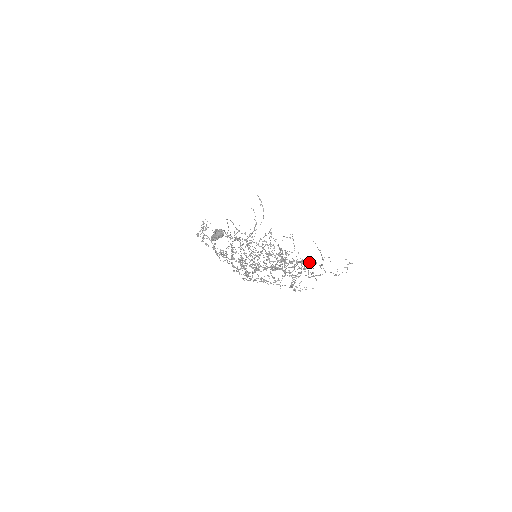
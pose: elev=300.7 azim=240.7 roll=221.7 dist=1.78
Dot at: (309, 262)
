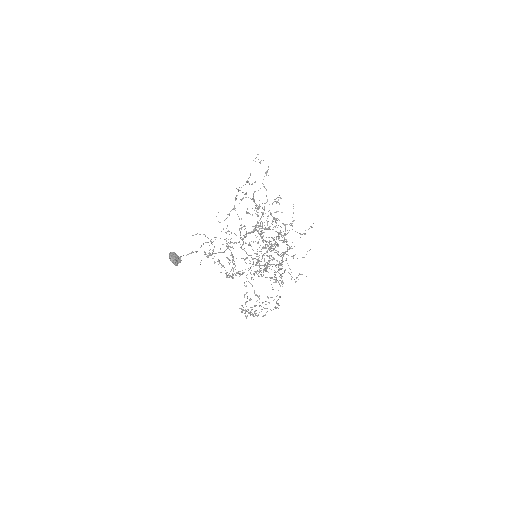
Dot at: (245, 194)
